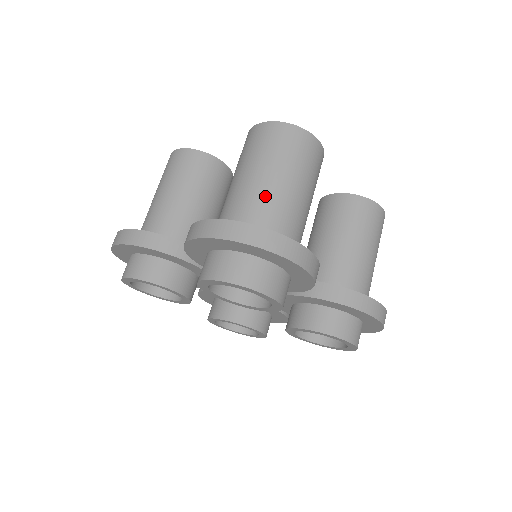
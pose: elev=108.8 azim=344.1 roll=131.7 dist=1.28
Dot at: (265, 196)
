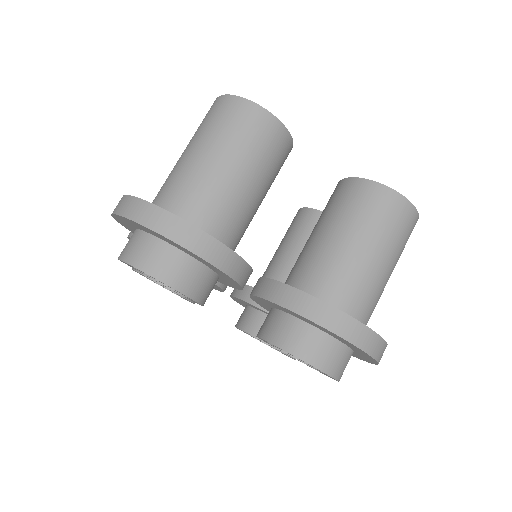
Dot at: (379, 289)
